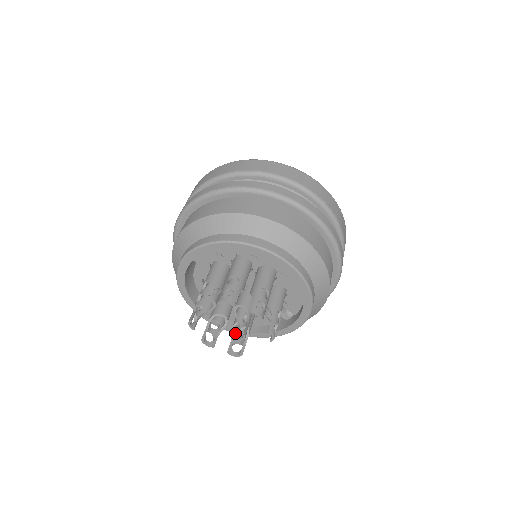
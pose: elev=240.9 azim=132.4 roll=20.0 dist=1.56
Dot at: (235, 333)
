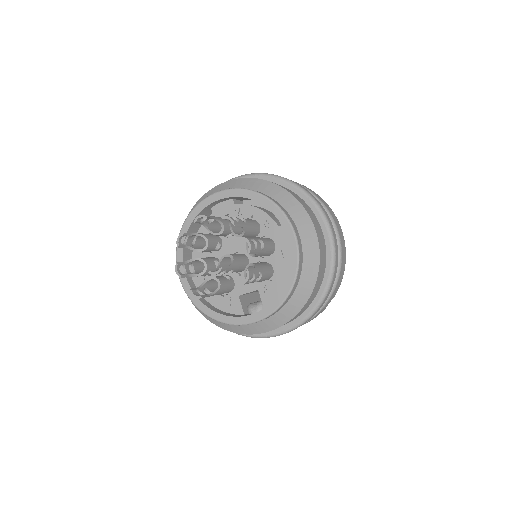
Dot at: (204, 287)
